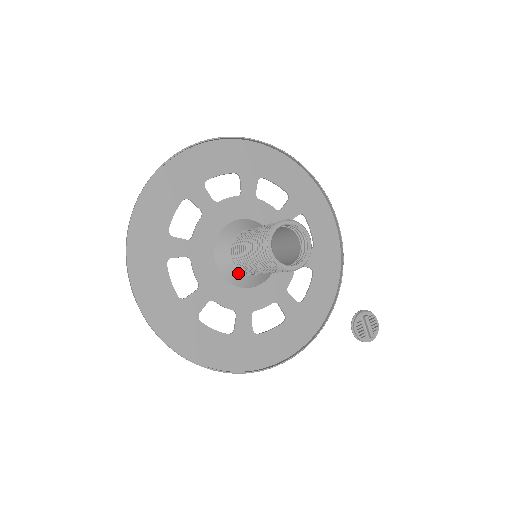
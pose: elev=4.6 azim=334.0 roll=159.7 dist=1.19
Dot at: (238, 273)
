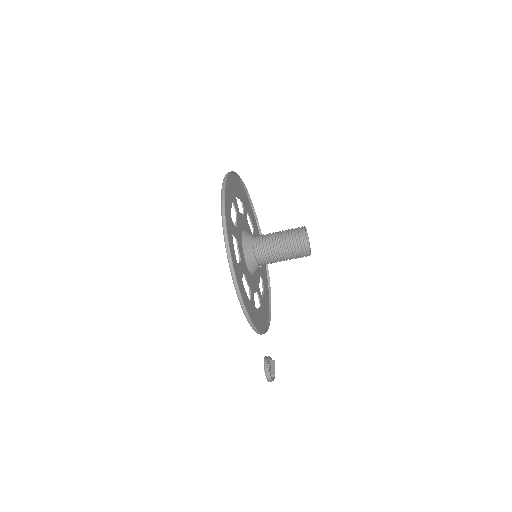
Dot at: (251, 248)
